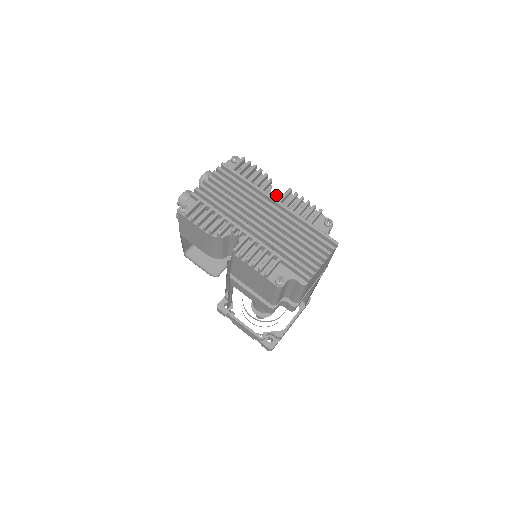
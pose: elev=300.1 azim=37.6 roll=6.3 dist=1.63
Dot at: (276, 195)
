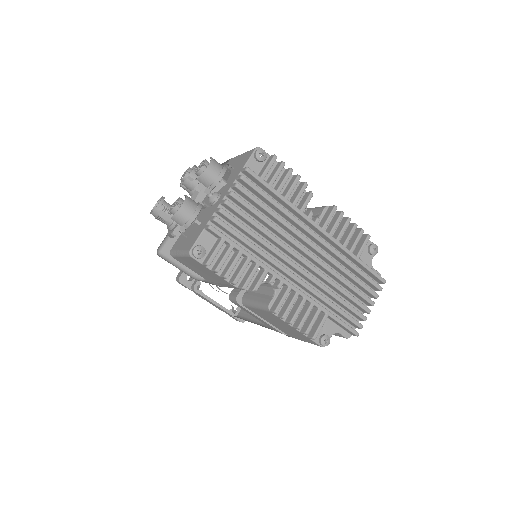
Dot at: occluded
